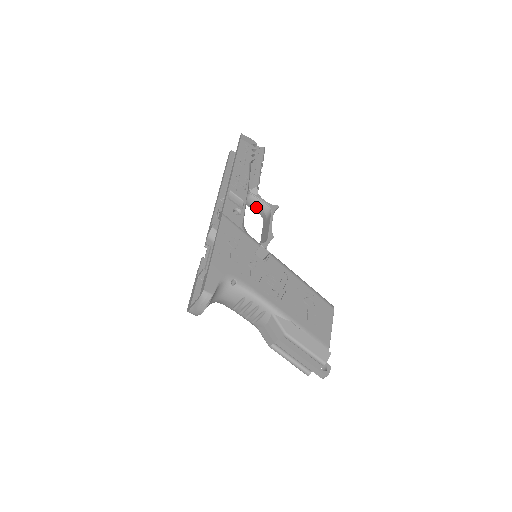
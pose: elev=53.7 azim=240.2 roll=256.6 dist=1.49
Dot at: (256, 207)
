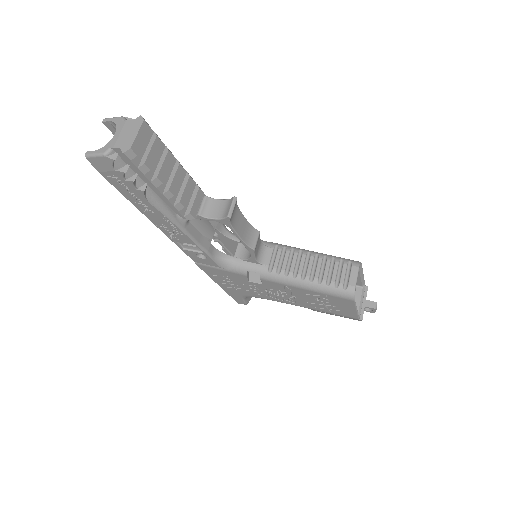
Dot at: occluded
